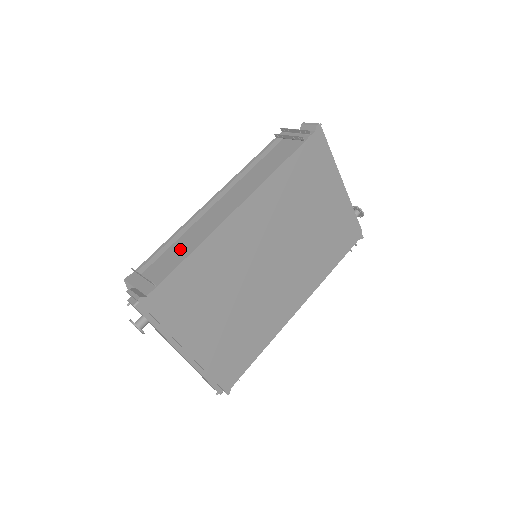
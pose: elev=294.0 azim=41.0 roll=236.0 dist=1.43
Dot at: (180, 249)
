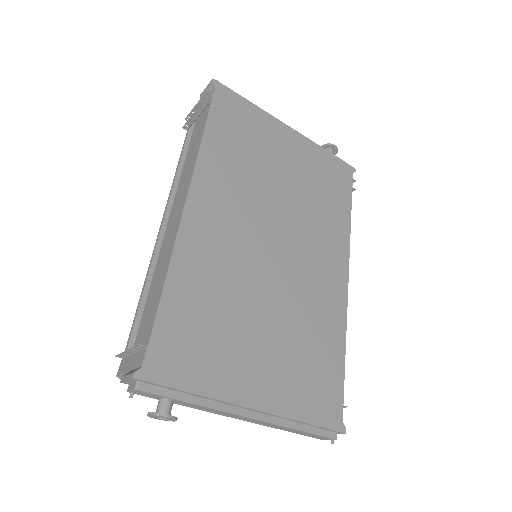
Dot at: (153, 292)
